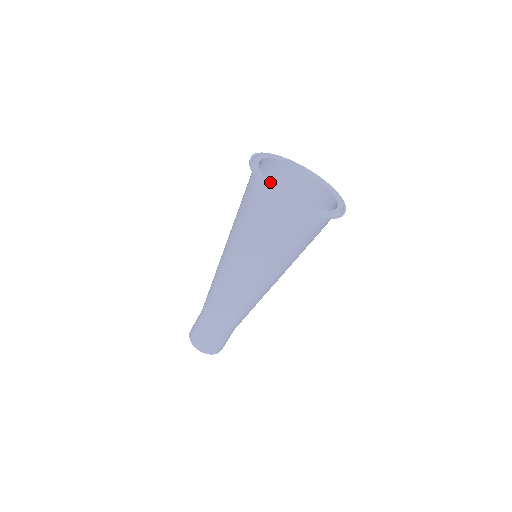
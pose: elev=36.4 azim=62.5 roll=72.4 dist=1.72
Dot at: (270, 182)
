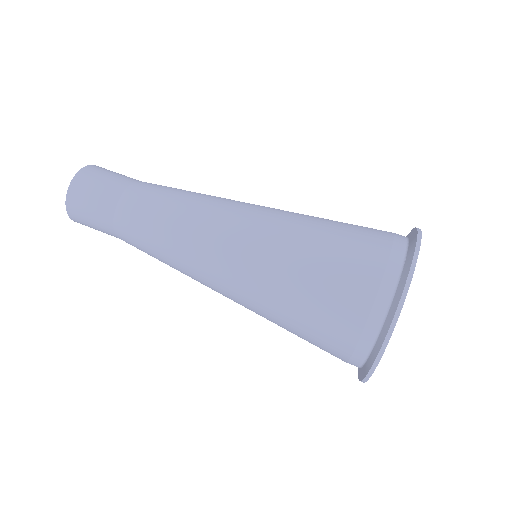
Dot at: occluded
